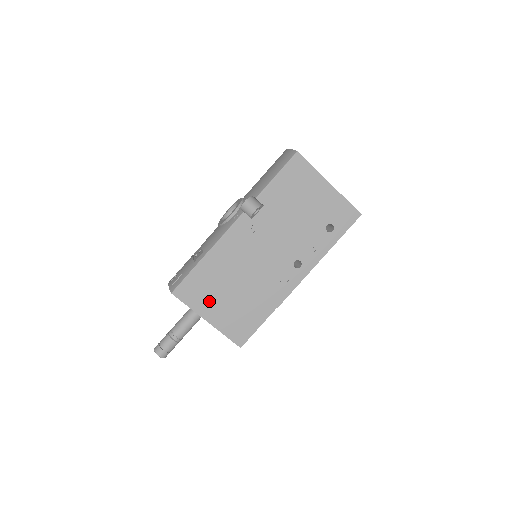
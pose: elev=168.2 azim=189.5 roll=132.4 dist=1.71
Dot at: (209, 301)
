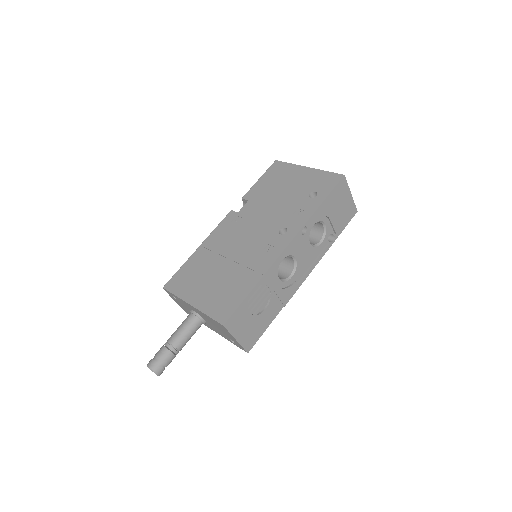
Dot at: (195, 286)
